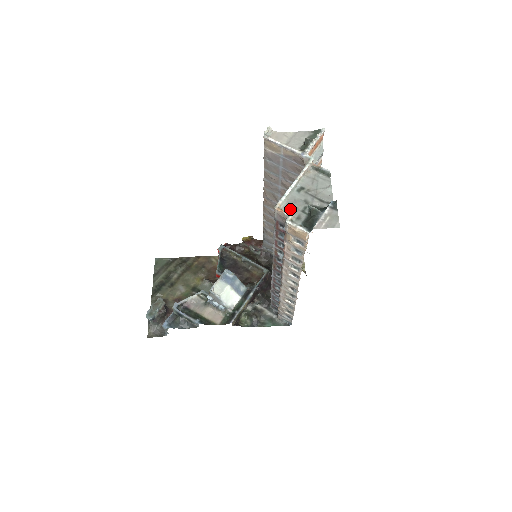
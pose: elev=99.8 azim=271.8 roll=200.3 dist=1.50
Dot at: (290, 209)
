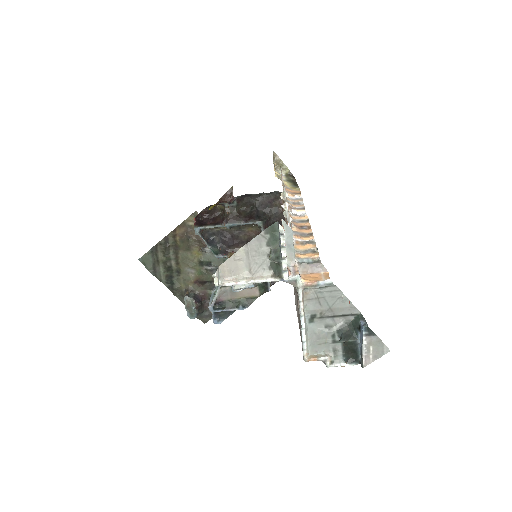
Dot at: (319, 349)
